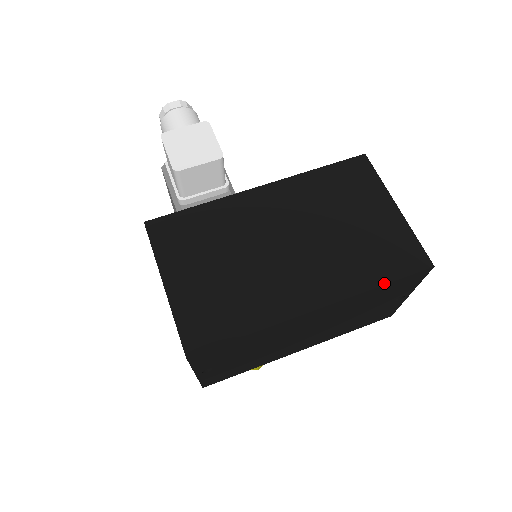
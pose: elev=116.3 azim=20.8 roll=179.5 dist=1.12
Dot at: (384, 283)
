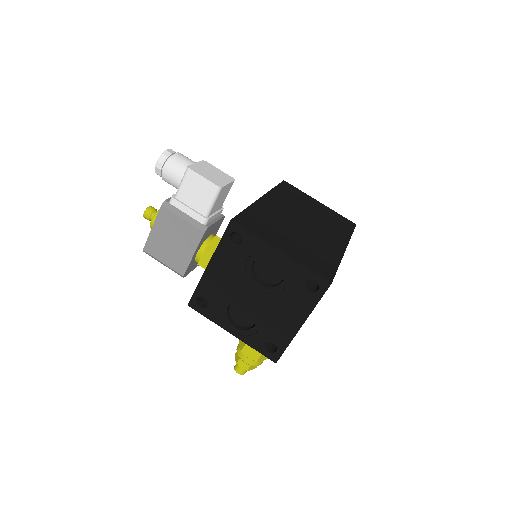
Dot at: (352, 233)
